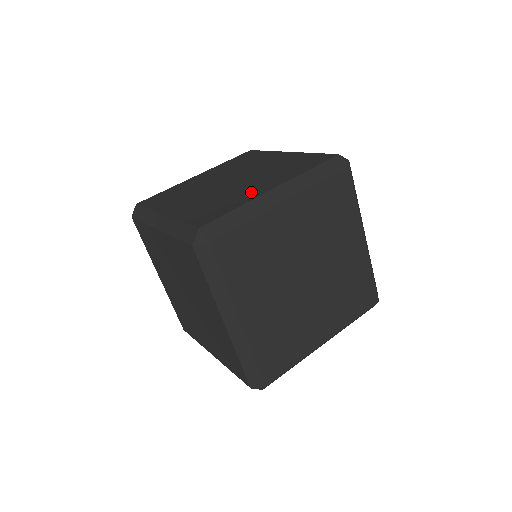
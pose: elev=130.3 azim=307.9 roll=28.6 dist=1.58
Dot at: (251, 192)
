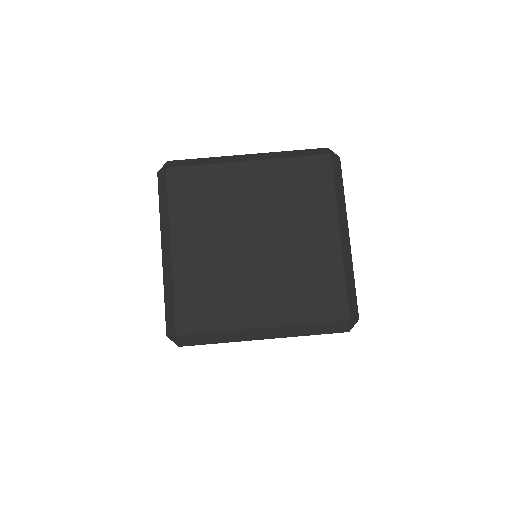
Dot at: occluded
